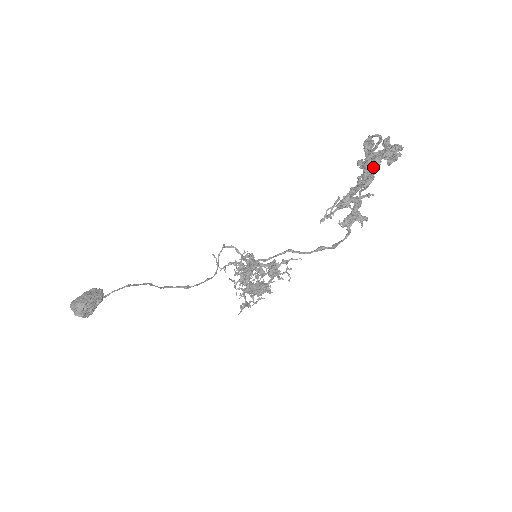
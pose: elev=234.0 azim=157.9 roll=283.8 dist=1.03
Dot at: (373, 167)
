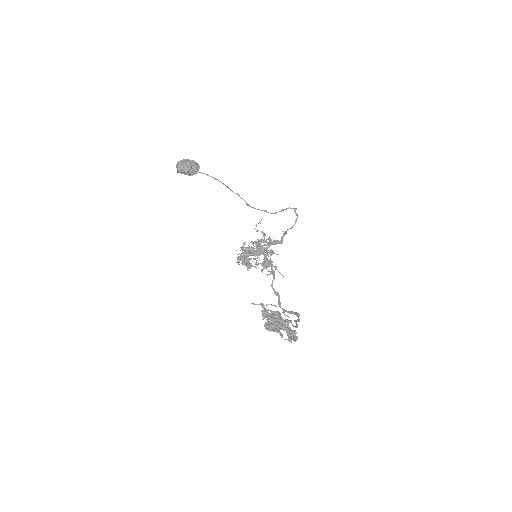
Dot at: (272, 329)
